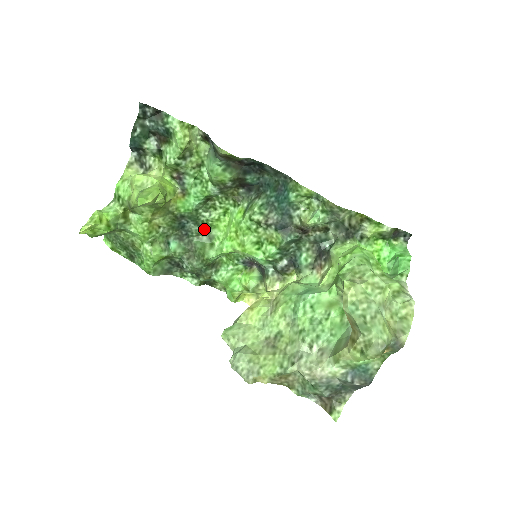
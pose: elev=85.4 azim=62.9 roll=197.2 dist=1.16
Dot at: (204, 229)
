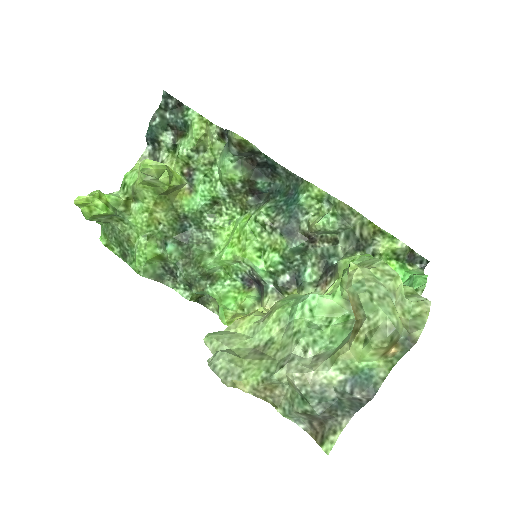
Dot at: (206, 236)
